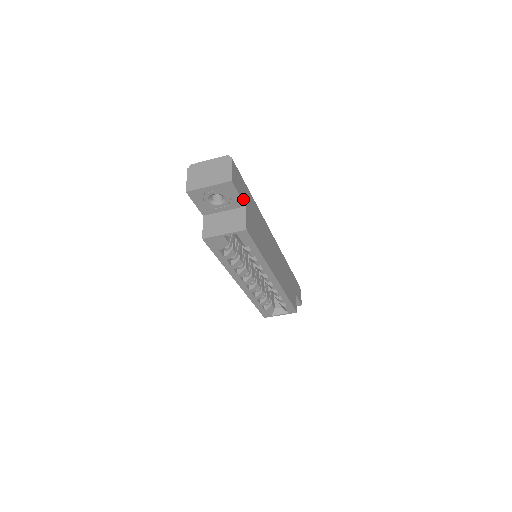
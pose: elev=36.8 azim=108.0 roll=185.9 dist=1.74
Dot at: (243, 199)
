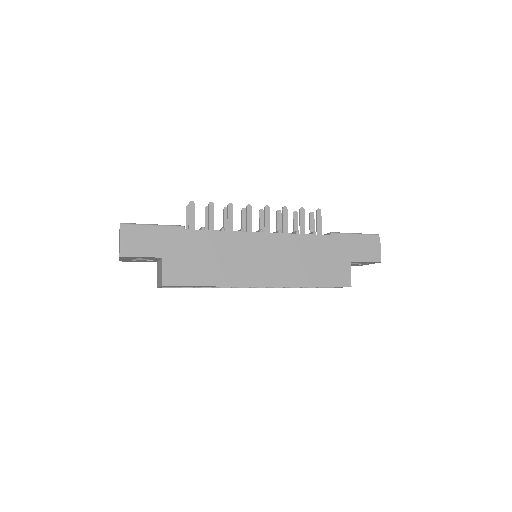
Dot at: (154, 254)
